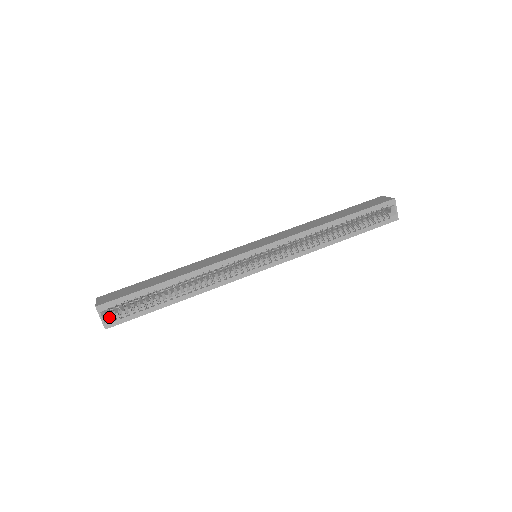
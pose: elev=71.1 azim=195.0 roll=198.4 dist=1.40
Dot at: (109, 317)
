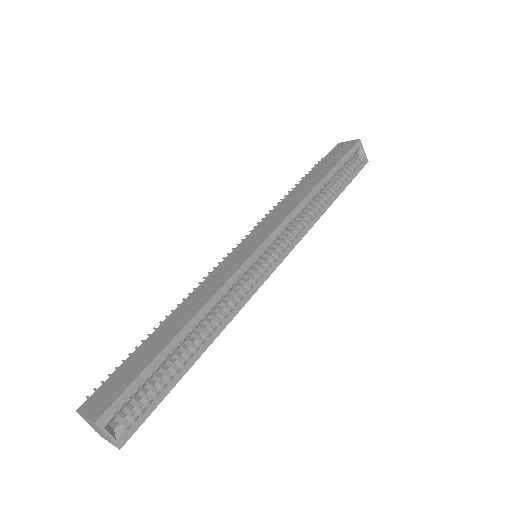
Dot at: (118, 428)
